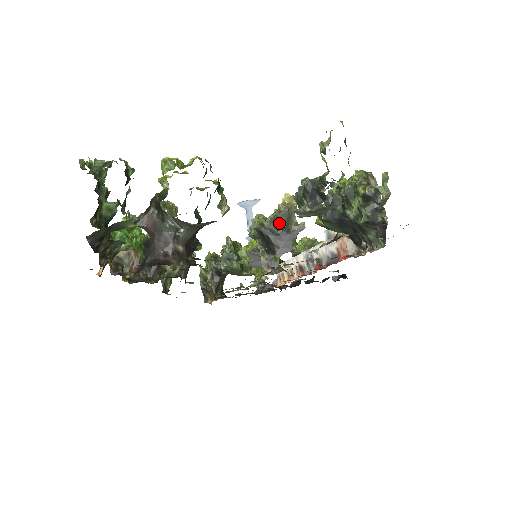
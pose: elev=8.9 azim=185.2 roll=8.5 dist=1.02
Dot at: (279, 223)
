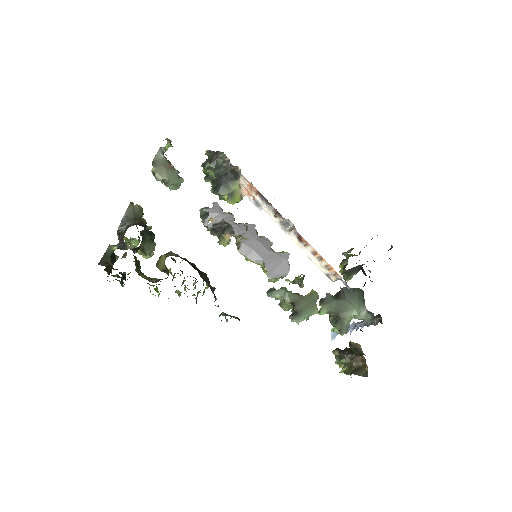
Dot at: (204, 214)
